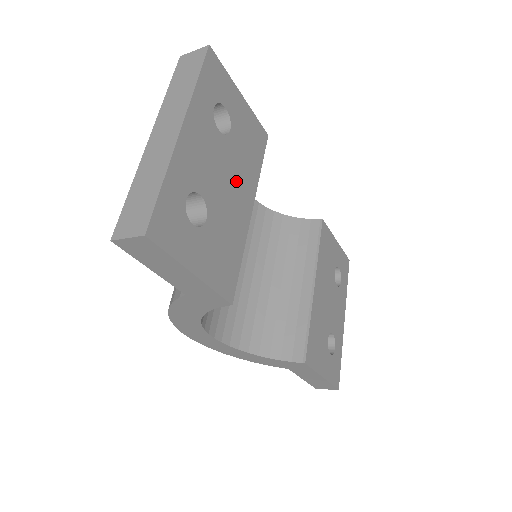
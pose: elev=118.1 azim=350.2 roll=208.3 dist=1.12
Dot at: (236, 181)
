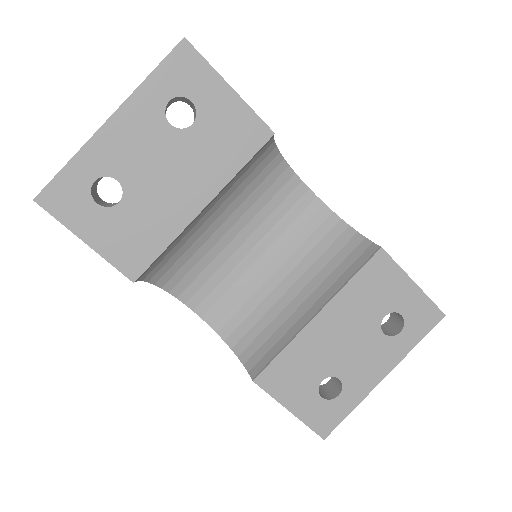
Dot at: (184, 175)
